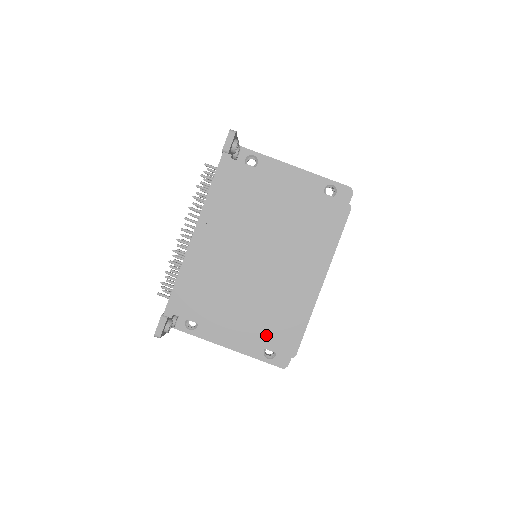
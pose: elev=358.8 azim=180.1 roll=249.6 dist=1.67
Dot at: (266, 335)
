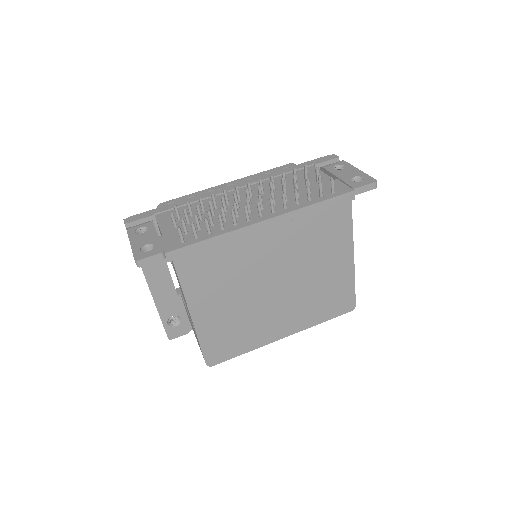
Dot at: (213, 338)
